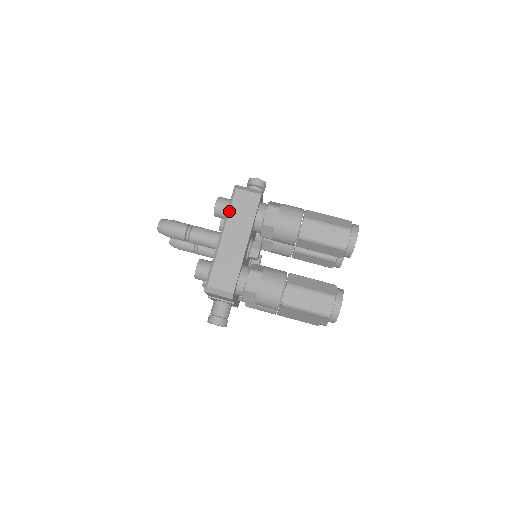
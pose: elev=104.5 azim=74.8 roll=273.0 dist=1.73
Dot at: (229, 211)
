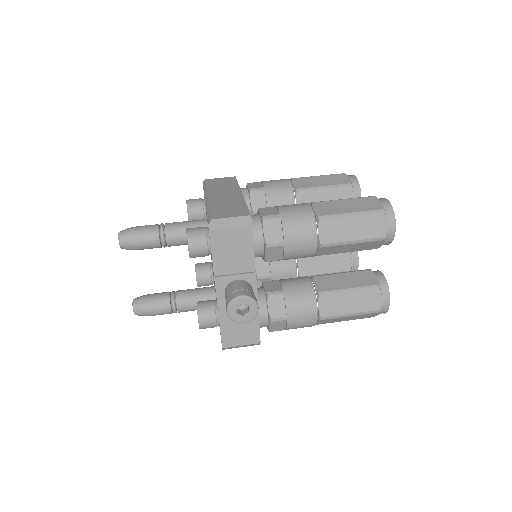
Dot at: (206, 187)
